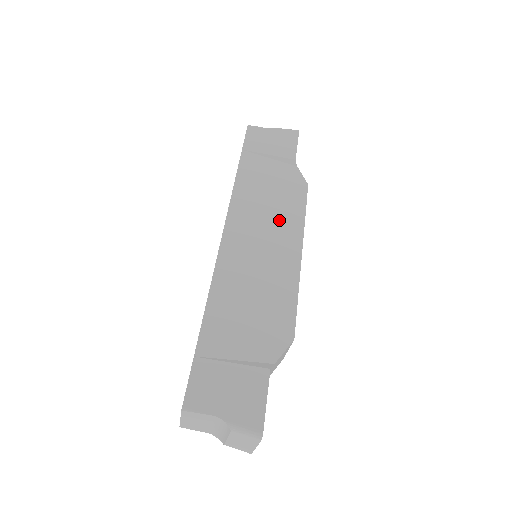
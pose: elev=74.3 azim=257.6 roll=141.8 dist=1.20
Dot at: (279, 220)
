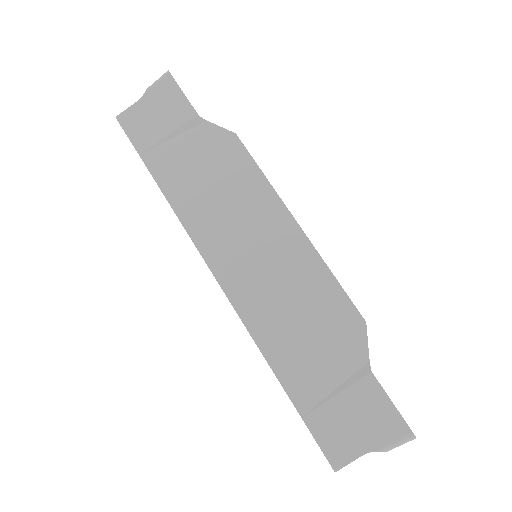
Dot at: (247, 206)
